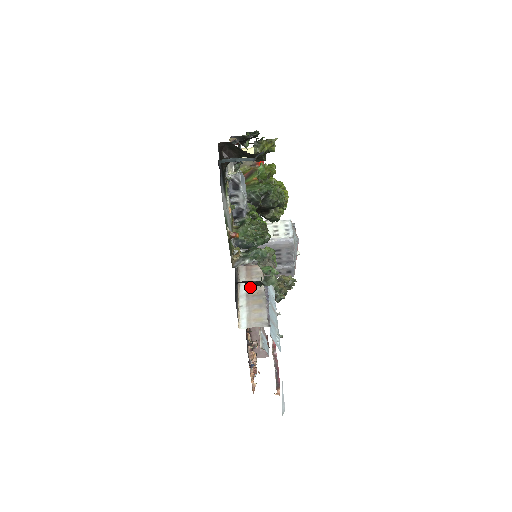
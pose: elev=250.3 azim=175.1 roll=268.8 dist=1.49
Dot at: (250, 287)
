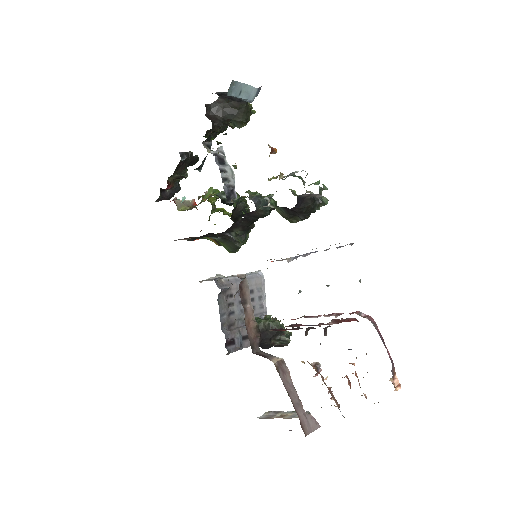
Dot at: occluded
